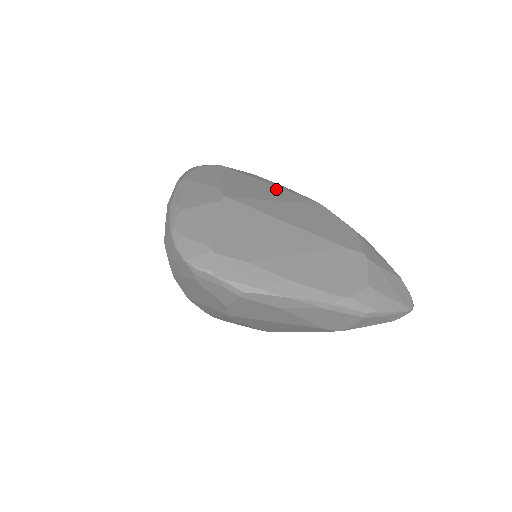
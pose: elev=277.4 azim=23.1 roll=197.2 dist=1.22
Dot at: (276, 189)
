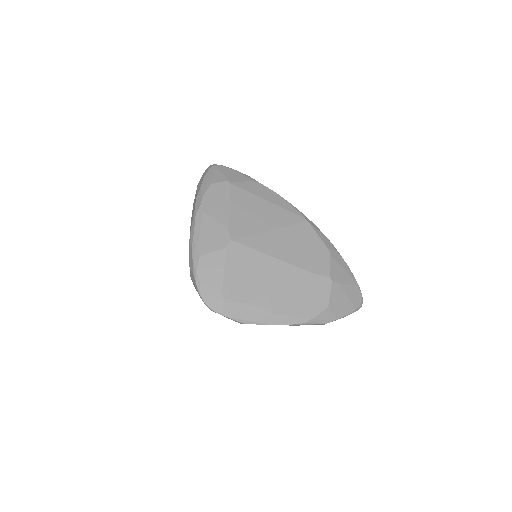
Dot at: (272, 209)
